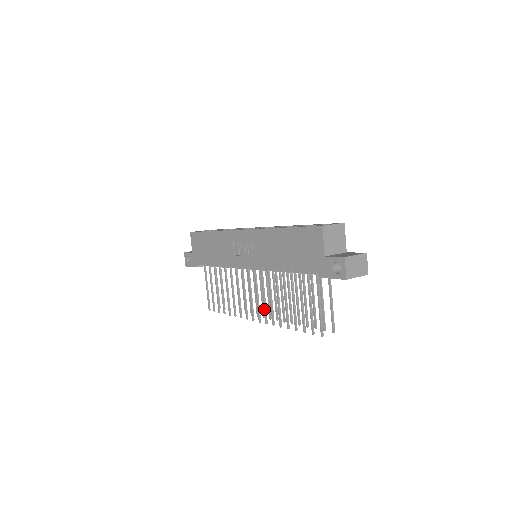
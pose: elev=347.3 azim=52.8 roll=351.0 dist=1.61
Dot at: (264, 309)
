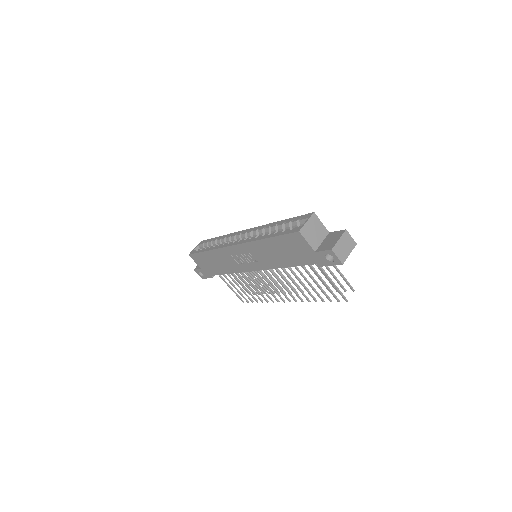
Dot at: (288, 293)
